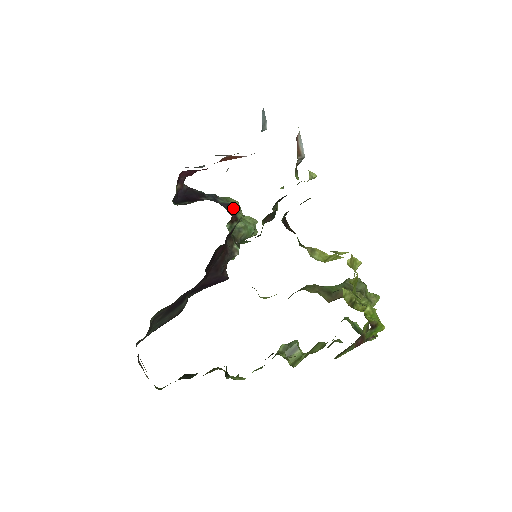
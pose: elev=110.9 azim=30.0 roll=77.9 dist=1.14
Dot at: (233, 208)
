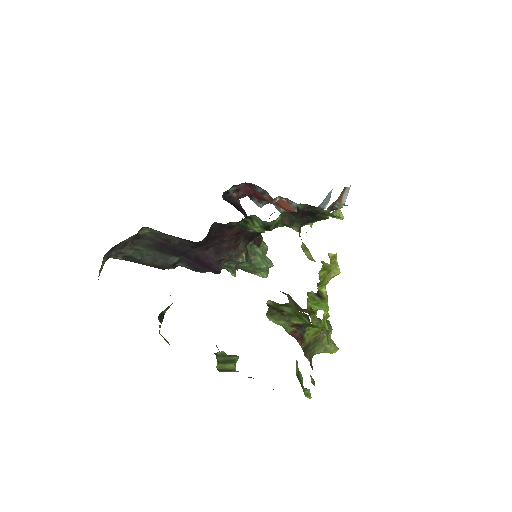
Dot at: (262, 241)
